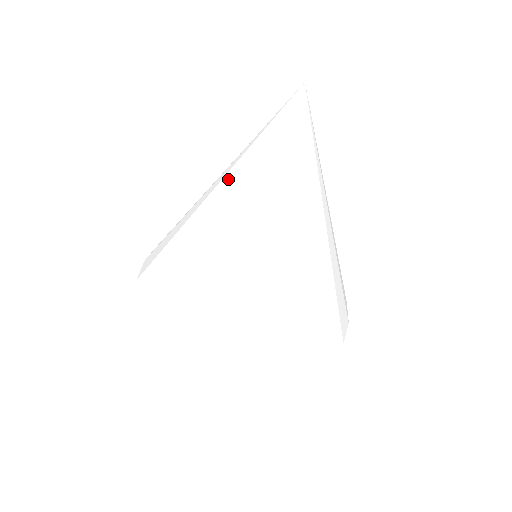
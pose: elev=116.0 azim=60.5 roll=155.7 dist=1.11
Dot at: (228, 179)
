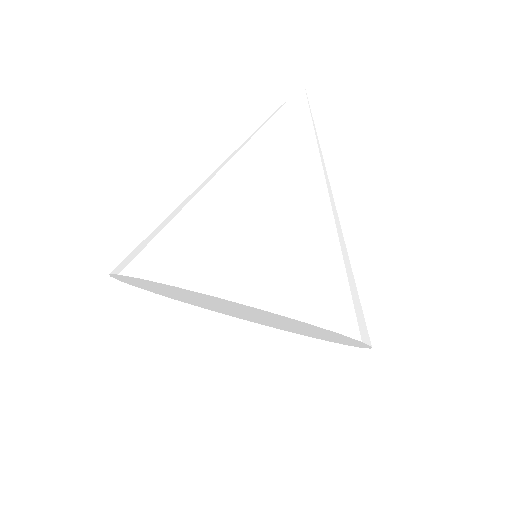
Dot at: (244, 144)
